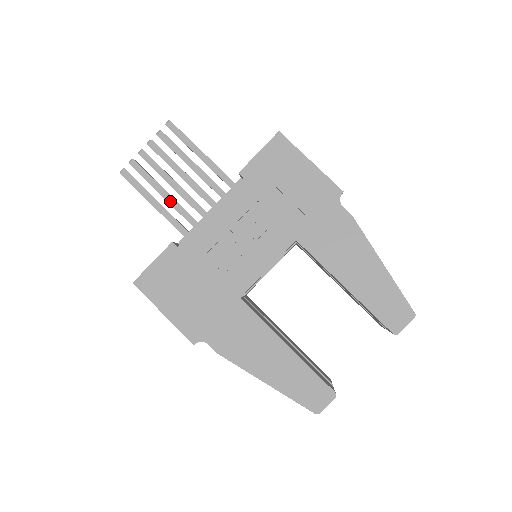
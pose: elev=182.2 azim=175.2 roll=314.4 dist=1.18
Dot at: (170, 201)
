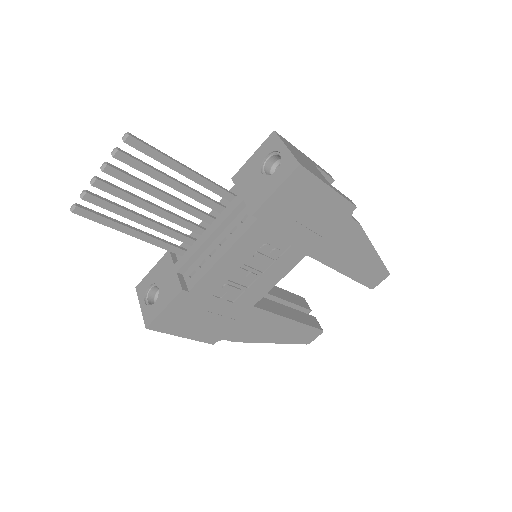
Dot at: (150, 226)
